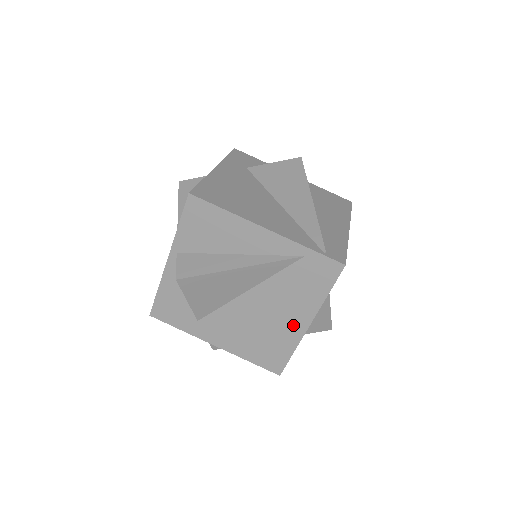
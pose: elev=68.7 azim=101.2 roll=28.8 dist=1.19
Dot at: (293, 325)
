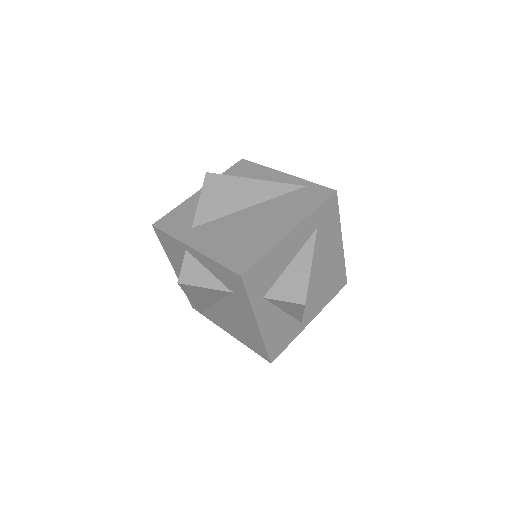
Dot at: (277, 230)
